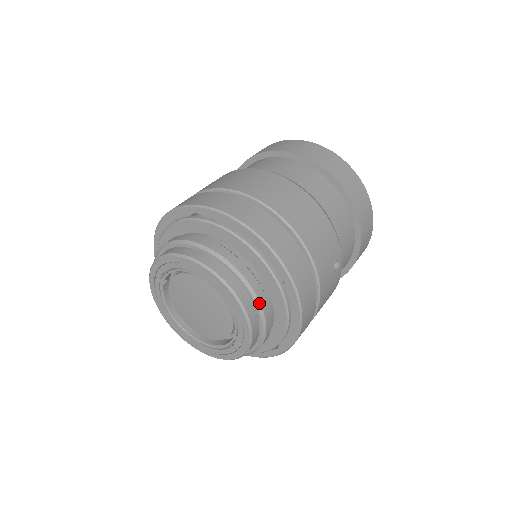
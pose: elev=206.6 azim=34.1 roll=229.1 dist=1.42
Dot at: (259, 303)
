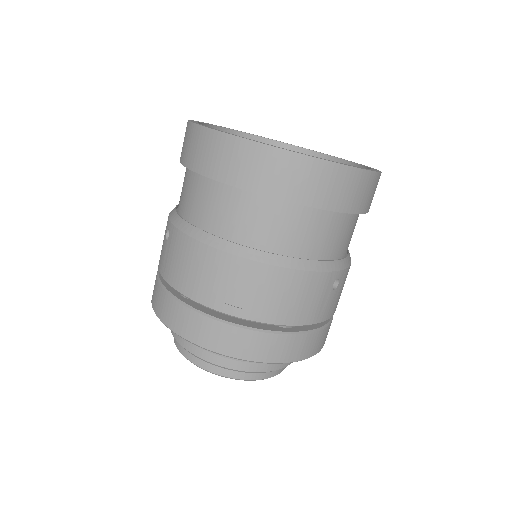
Dot at: occluded
